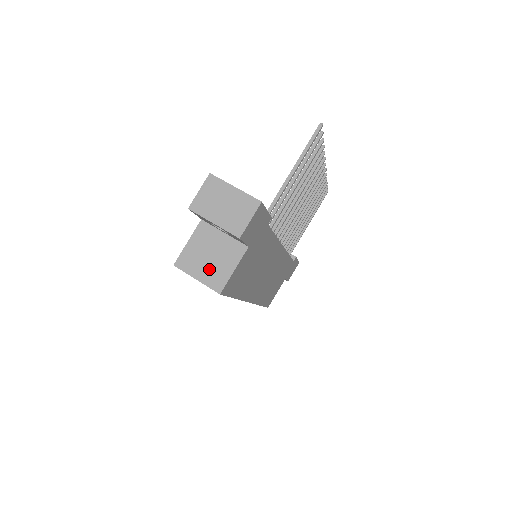
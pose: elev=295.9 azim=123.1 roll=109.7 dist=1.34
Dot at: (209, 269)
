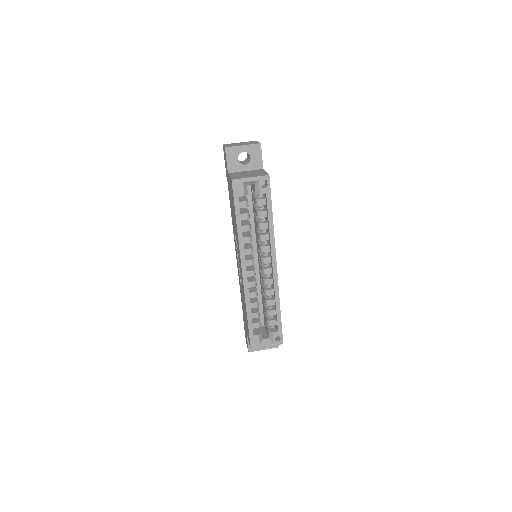
Dot at: (253, 175)
